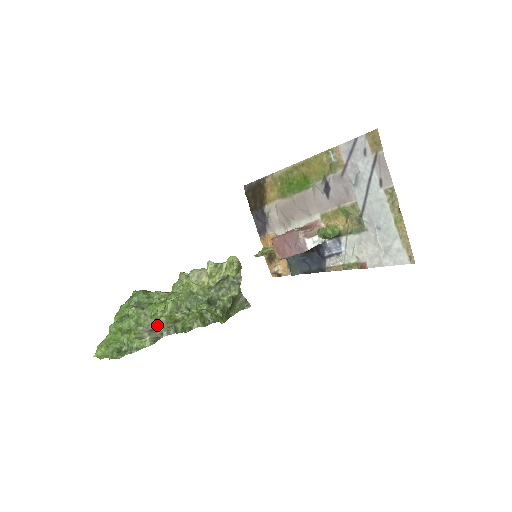
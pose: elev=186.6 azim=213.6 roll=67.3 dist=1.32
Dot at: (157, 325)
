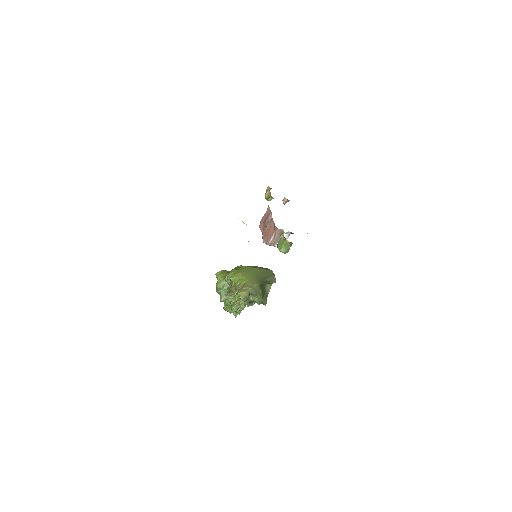
Dot at: occluded
